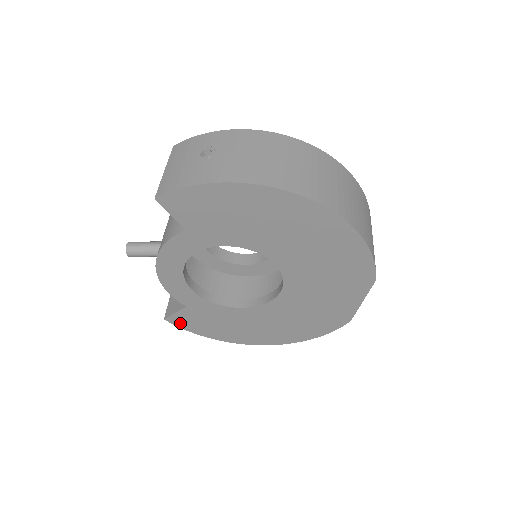
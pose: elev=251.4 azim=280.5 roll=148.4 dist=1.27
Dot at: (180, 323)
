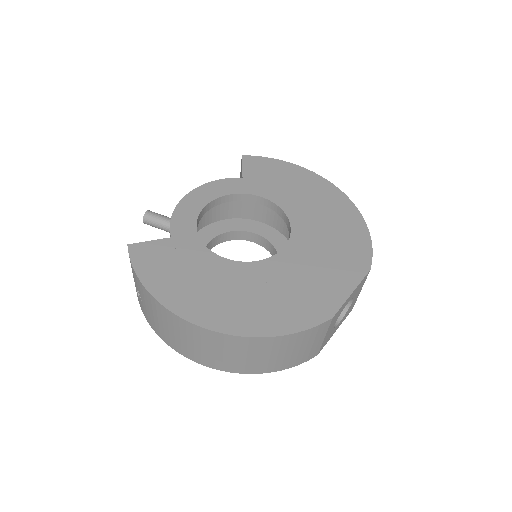
Dot at: (139, 256)
